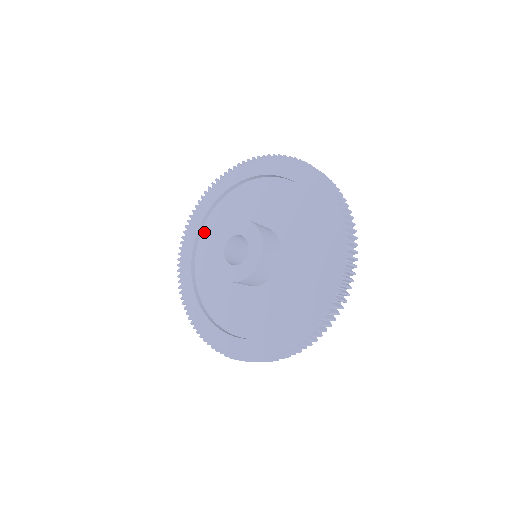
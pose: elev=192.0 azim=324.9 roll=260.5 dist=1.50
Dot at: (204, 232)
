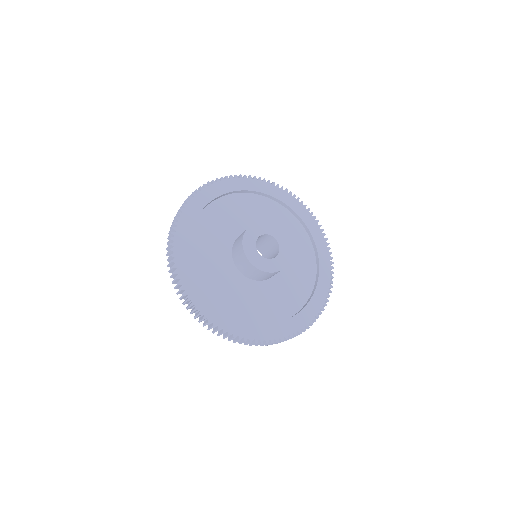
Dot at: (194, 264)
